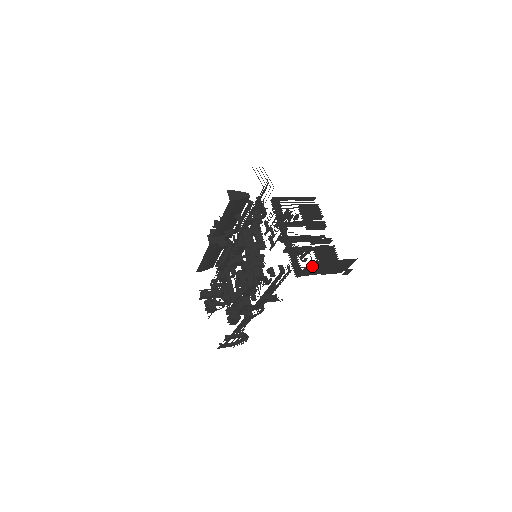
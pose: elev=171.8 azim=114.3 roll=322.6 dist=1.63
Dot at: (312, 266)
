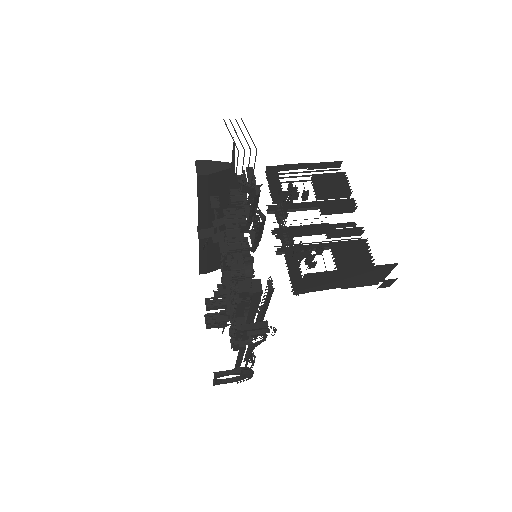
Dot at: (314, 279)
